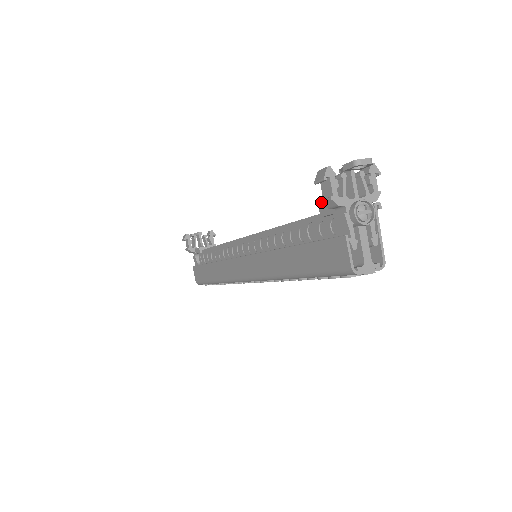
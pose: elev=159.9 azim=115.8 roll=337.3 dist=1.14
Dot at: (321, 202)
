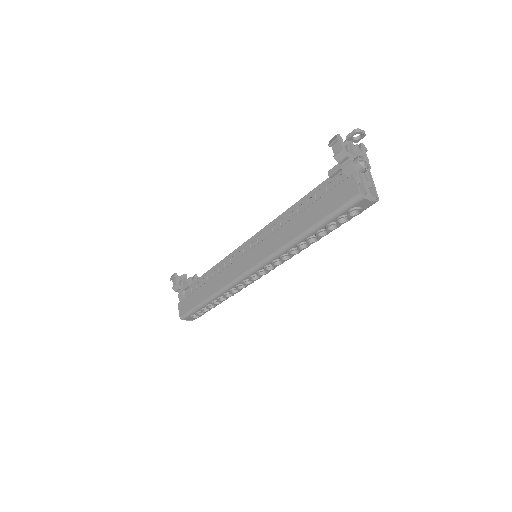
Dot at: (334, 157)
